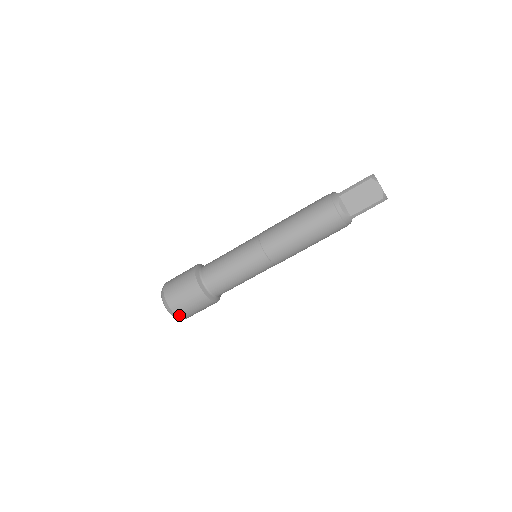
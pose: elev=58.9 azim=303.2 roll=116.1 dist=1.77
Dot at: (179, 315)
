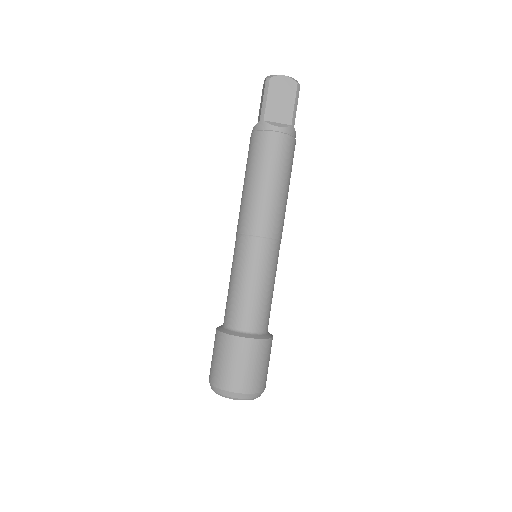
Dot at: (217, 384)
